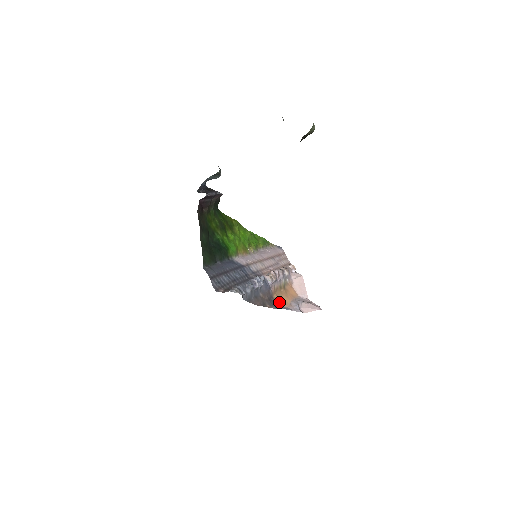
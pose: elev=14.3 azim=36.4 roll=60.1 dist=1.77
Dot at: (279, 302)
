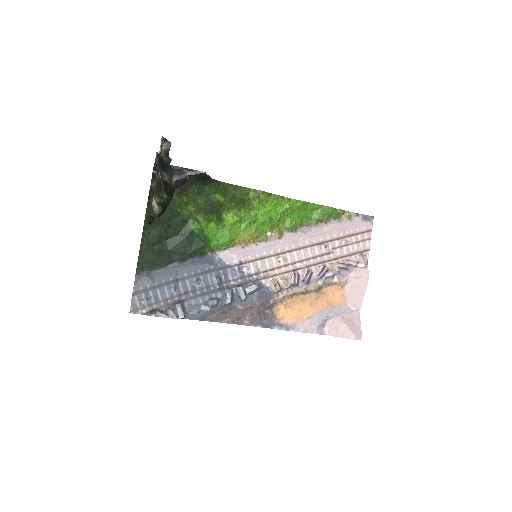
Dot at: (281, 316)
